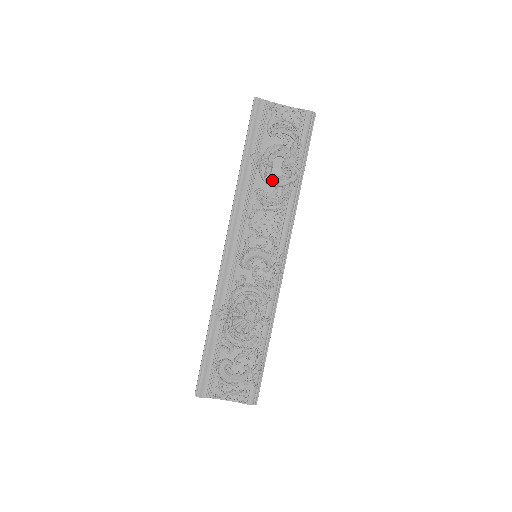
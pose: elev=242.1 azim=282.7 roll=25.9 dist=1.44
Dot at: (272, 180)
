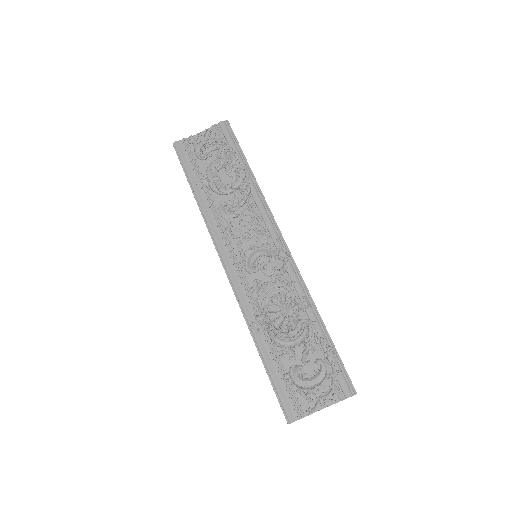
Dot at: (226, 188)
